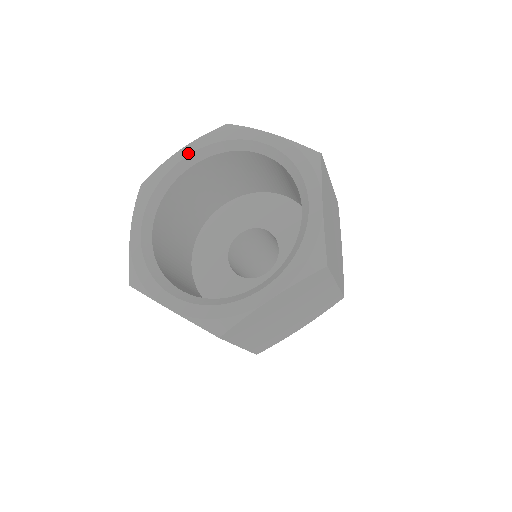
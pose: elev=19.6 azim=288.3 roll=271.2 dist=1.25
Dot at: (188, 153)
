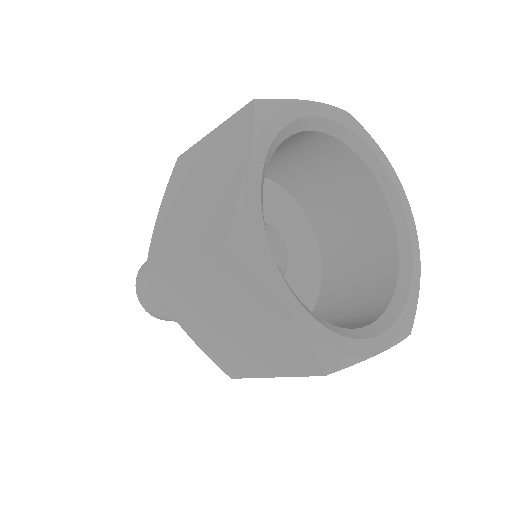
Dot at: (324, 114)
